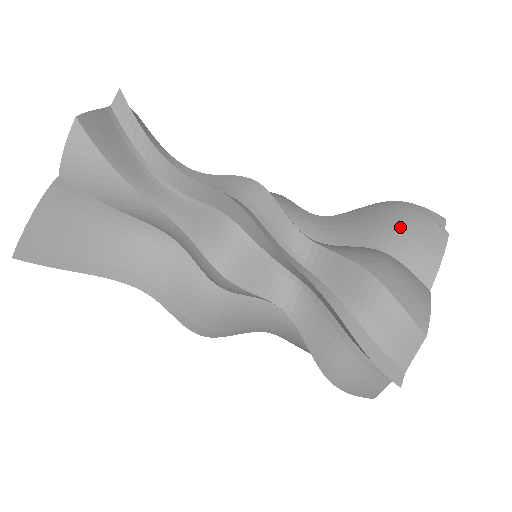
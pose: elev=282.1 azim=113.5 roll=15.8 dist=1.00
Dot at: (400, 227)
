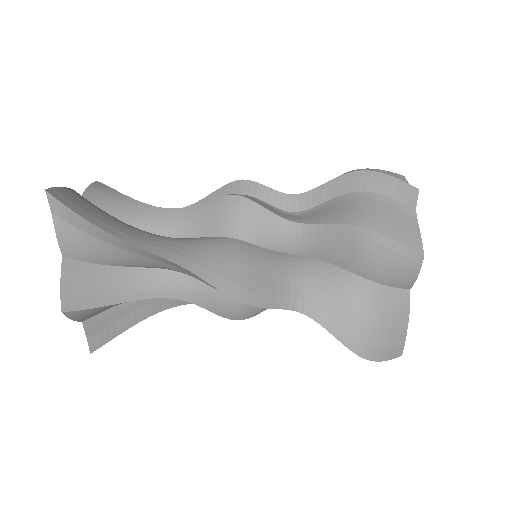
Dot at: occluded
